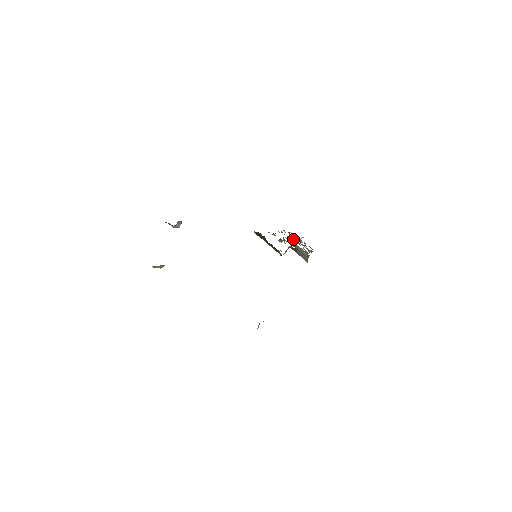
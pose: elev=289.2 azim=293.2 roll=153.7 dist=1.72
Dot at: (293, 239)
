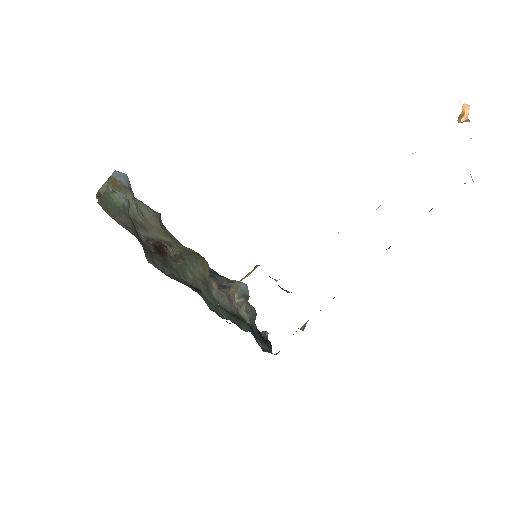
Dot at: occluded
